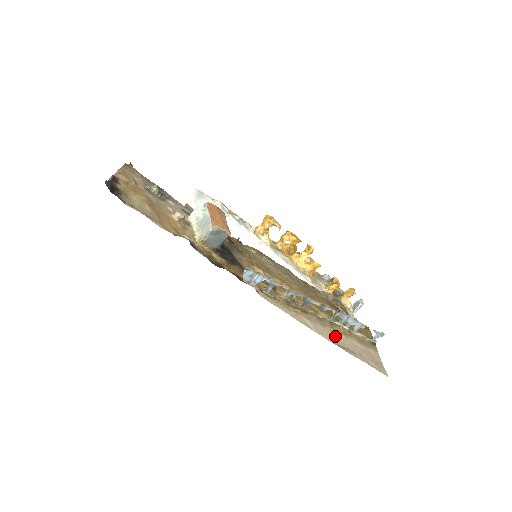
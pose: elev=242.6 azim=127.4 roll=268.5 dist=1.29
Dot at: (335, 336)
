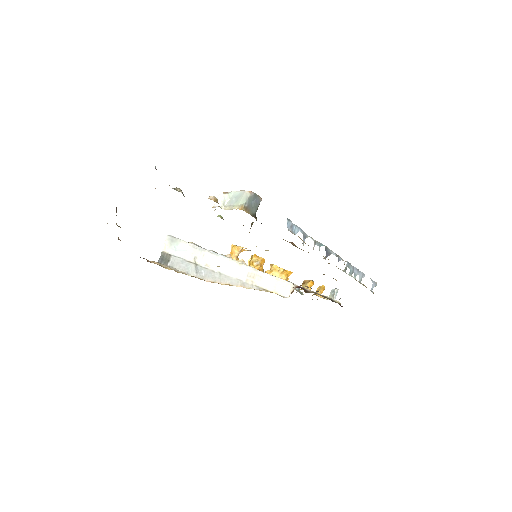
Dot at: occluded
